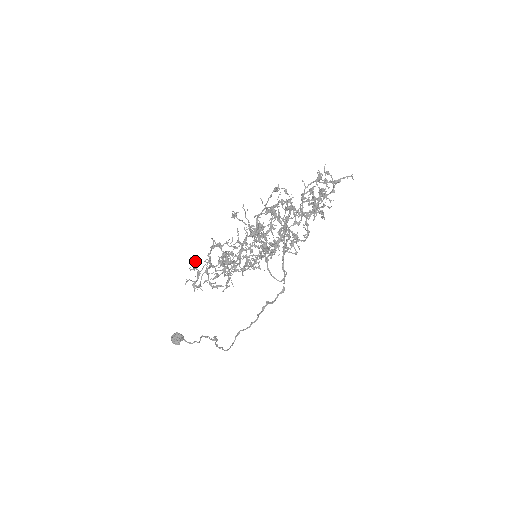
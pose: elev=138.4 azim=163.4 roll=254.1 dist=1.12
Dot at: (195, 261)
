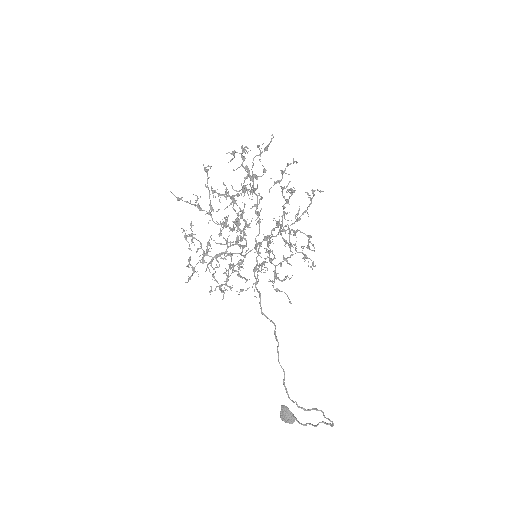
Dot at: (190, 259)
